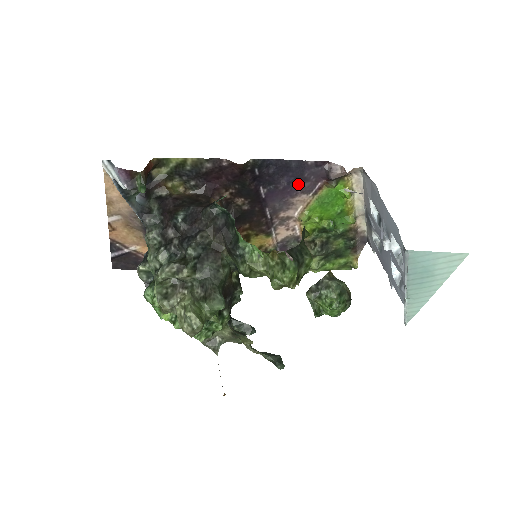
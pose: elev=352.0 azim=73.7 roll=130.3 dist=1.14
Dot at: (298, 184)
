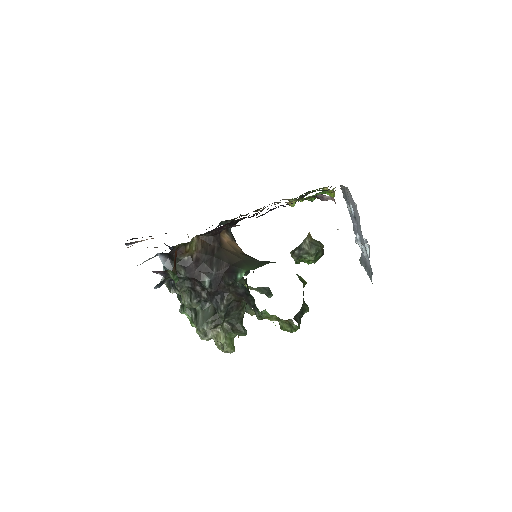
Dot at: occluded
